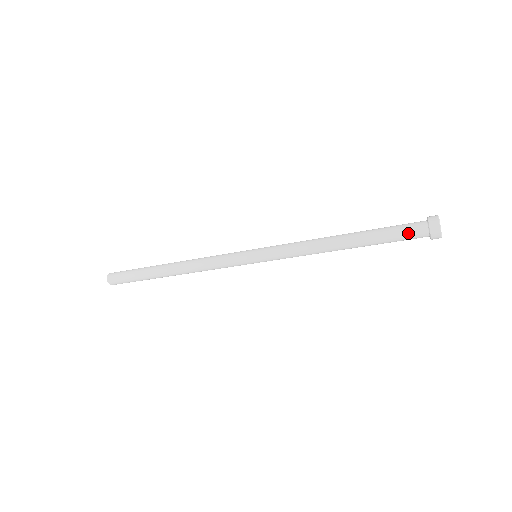
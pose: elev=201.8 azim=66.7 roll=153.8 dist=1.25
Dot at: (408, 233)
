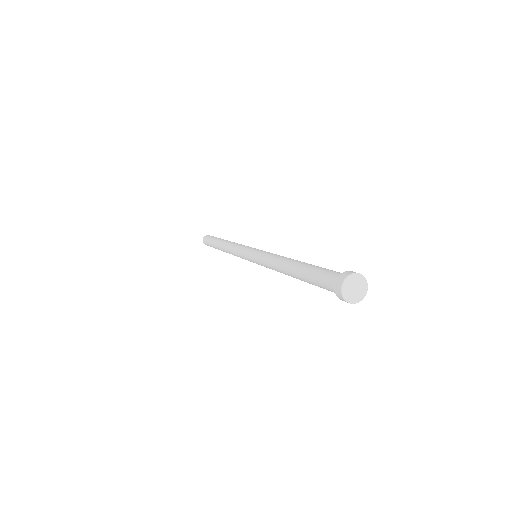
Dot at: (326, 288)
